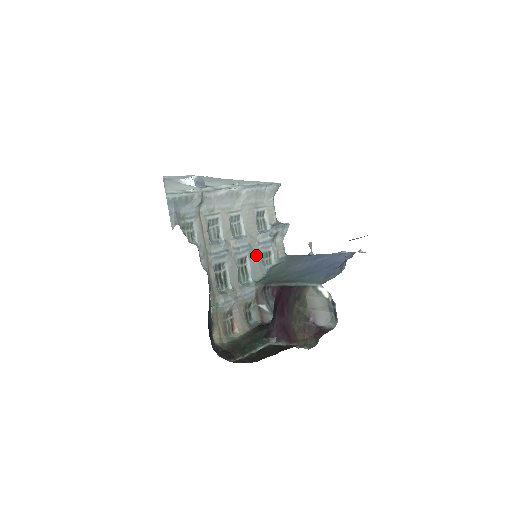
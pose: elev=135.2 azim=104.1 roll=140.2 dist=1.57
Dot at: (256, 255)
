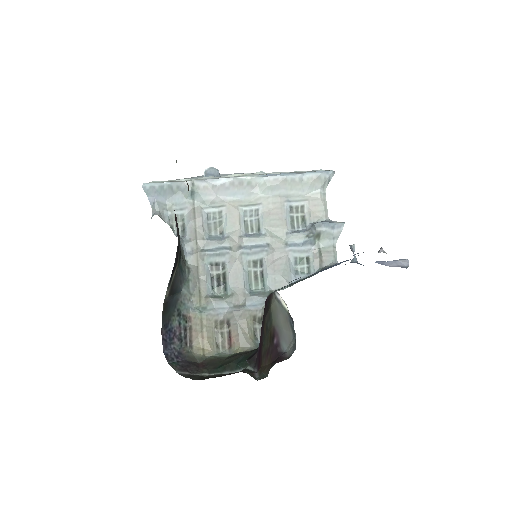
Dot at: (280, 259)
